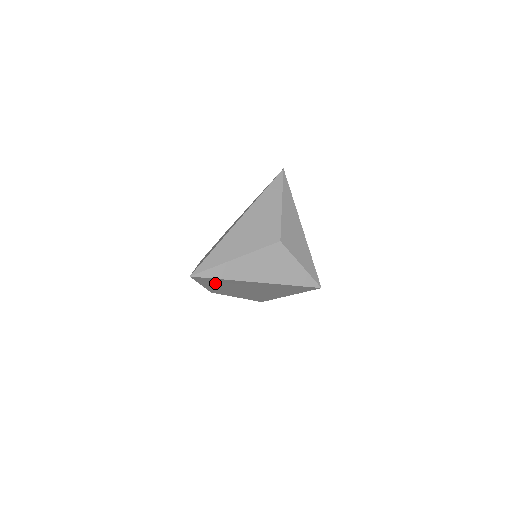
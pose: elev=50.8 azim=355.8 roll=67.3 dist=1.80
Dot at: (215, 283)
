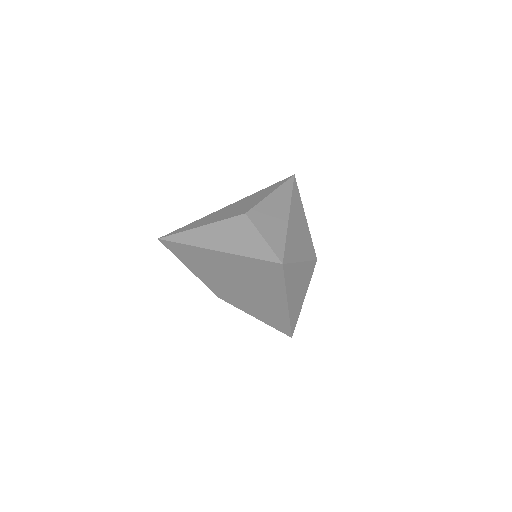
Dot at: (192, 260)
